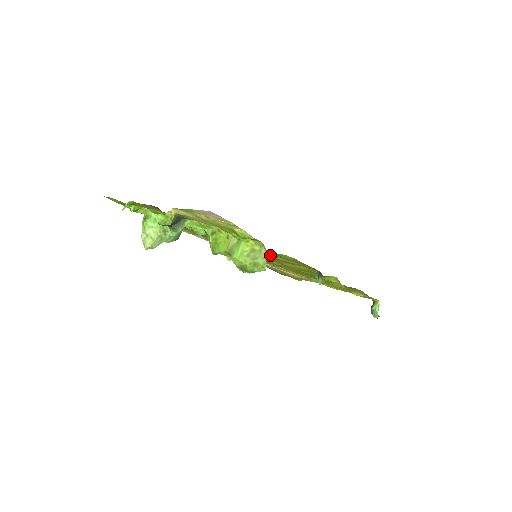
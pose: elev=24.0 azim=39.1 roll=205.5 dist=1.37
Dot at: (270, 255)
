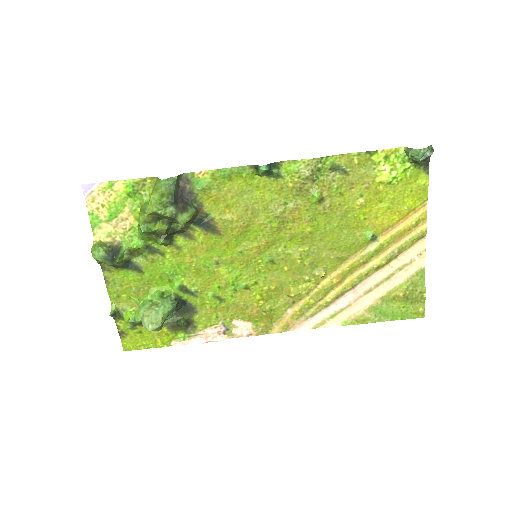
Dot at: (228, 218)
